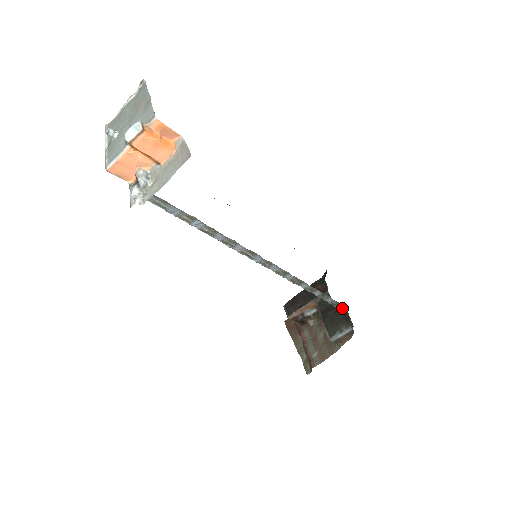
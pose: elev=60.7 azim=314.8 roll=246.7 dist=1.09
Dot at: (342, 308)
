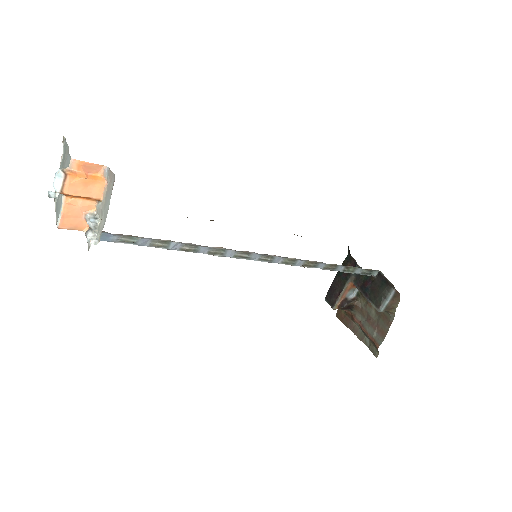
Dot at: (377, 274)
